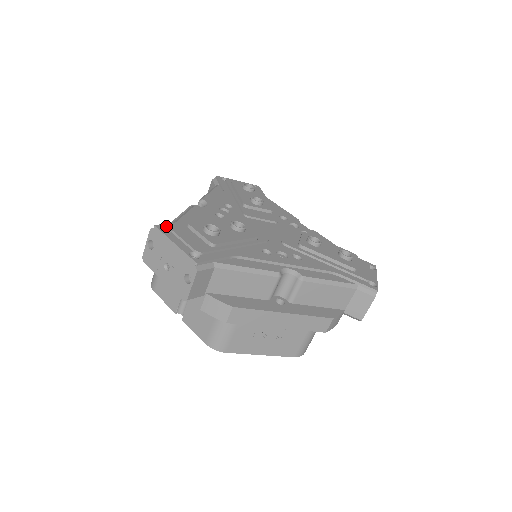
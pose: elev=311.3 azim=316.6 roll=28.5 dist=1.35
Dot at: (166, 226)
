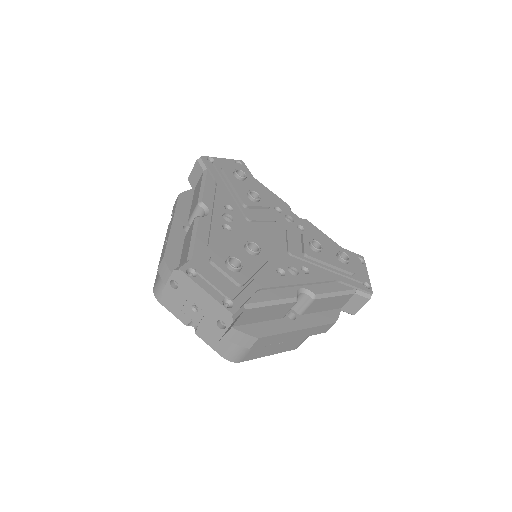
Dot at: (189, 266)
